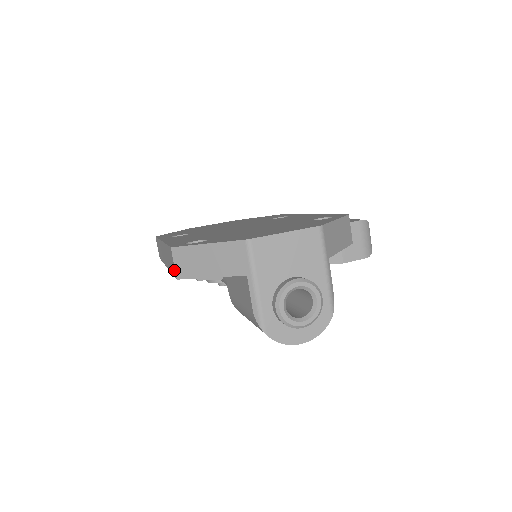
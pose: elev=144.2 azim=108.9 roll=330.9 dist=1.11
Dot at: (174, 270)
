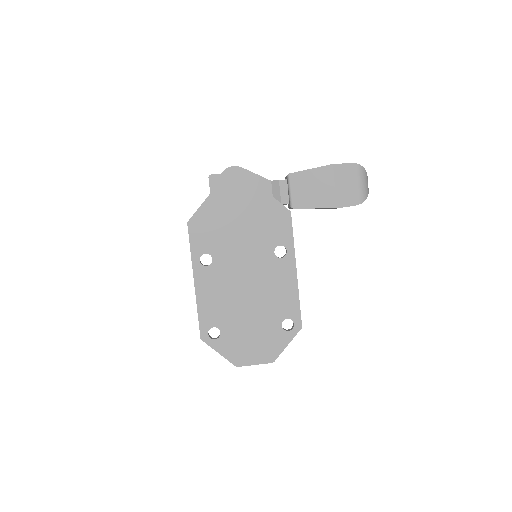
Dot at: occluded
